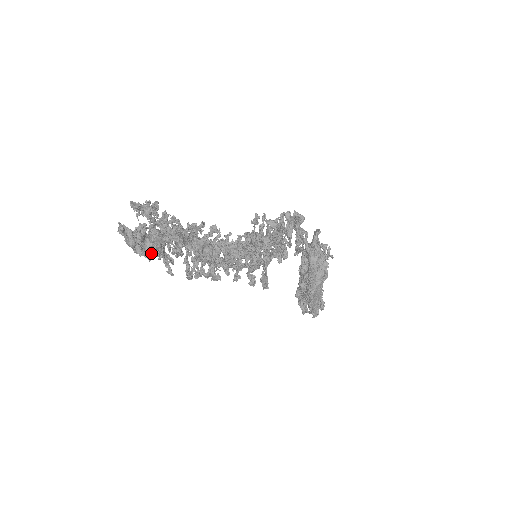
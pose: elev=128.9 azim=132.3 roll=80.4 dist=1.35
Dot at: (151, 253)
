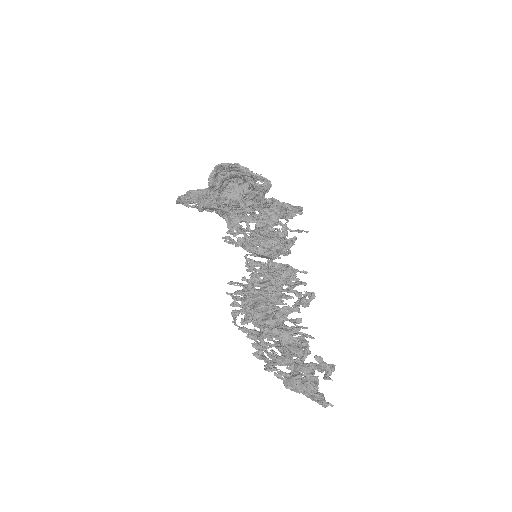
Dot at: occluded
